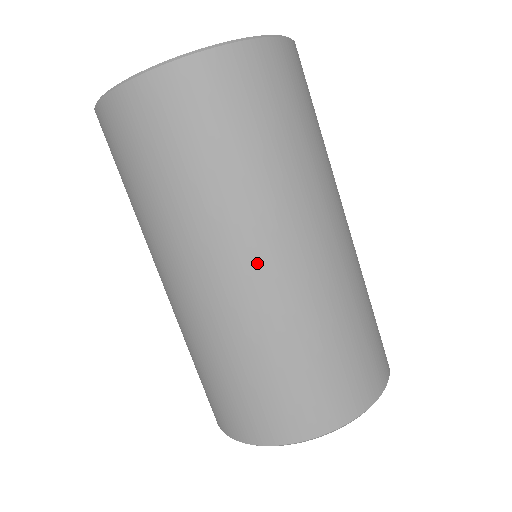
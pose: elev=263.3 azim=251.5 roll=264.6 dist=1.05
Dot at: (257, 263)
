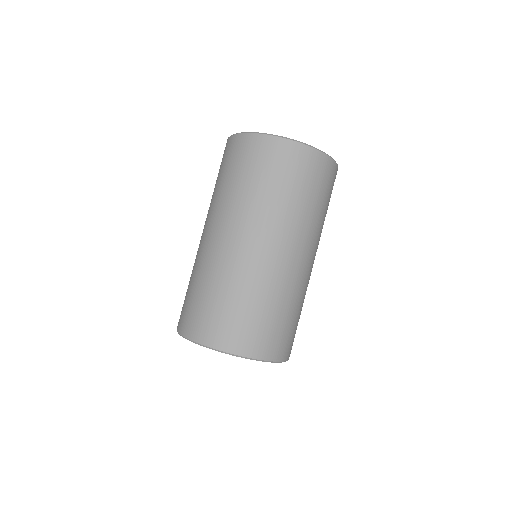
Dot at: (279, 250)
